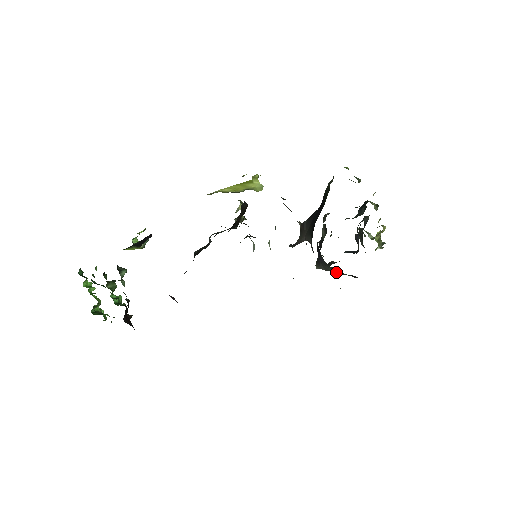
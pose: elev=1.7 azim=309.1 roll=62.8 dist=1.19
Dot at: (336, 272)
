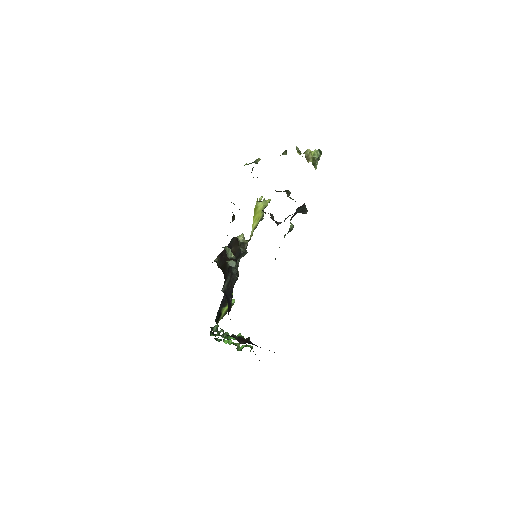
Dot at: (306, 208)
